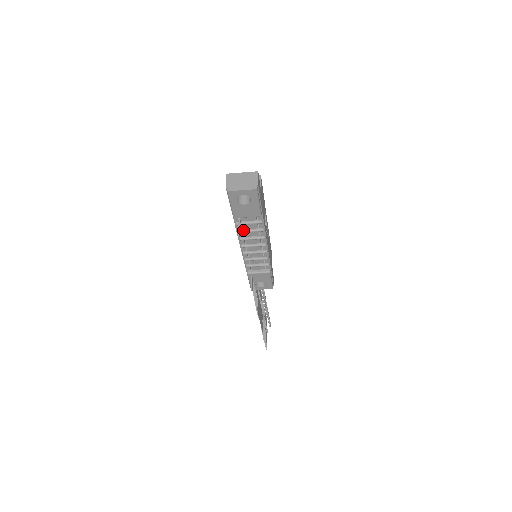
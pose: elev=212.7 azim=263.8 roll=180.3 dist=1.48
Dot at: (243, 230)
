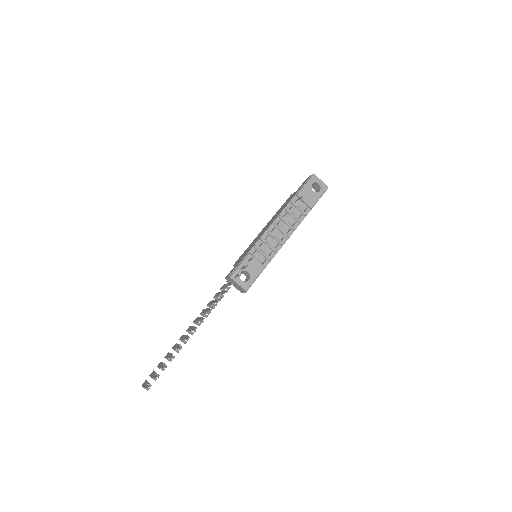
Dot at: (290, 211)
